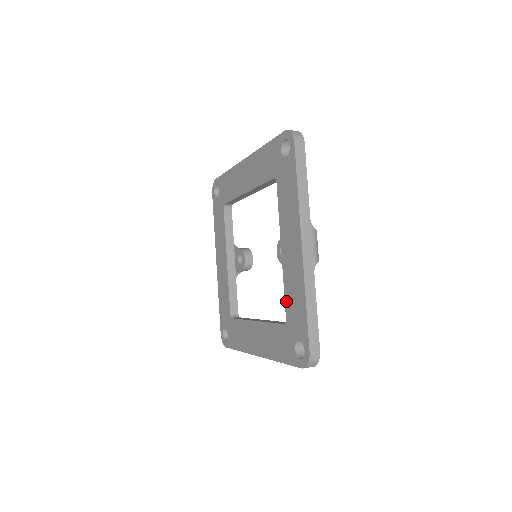
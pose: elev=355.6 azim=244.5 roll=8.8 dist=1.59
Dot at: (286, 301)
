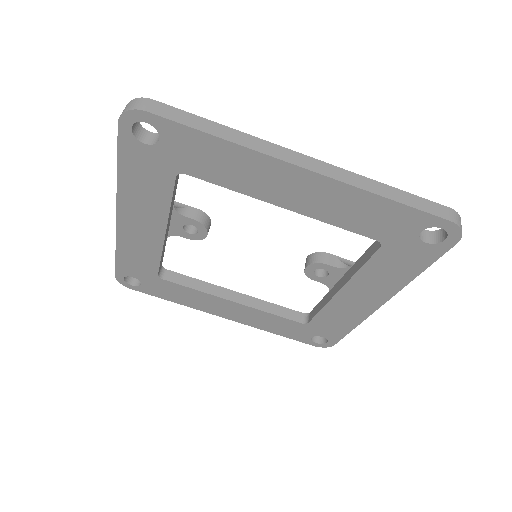
Dot at: (319, 317)
